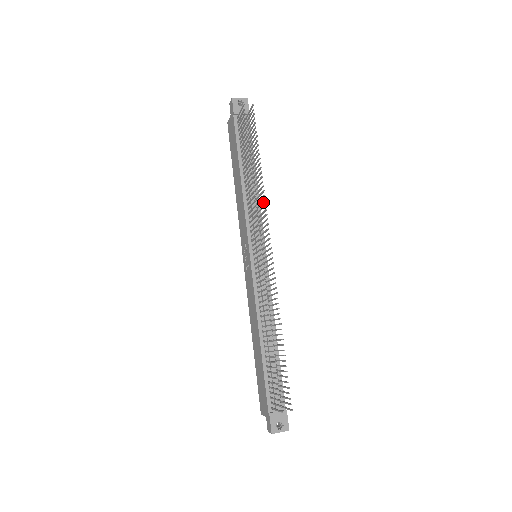
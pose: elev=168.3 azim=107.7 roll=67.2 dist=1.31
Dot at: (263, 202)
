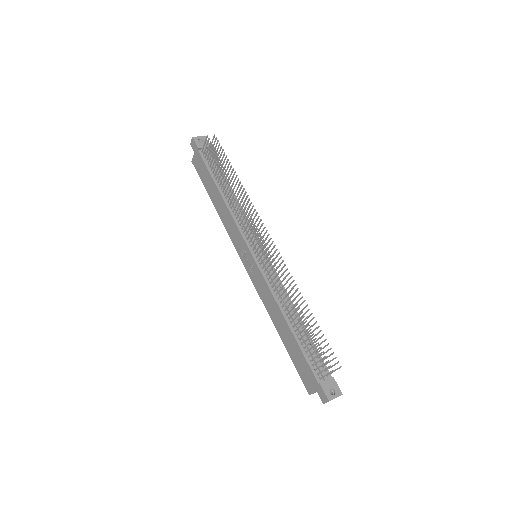
Dot at: (250, 205)
